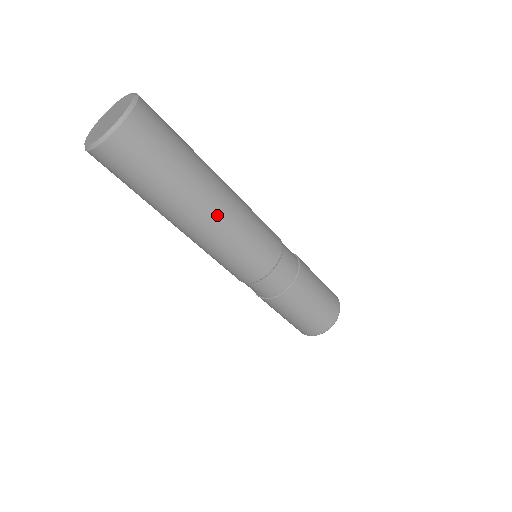
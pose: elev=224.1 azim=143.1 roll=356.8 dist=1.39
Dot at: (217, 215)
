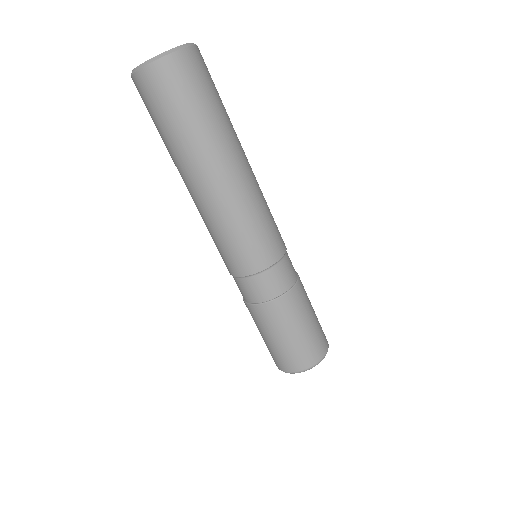
Dot at: (240, 176)
